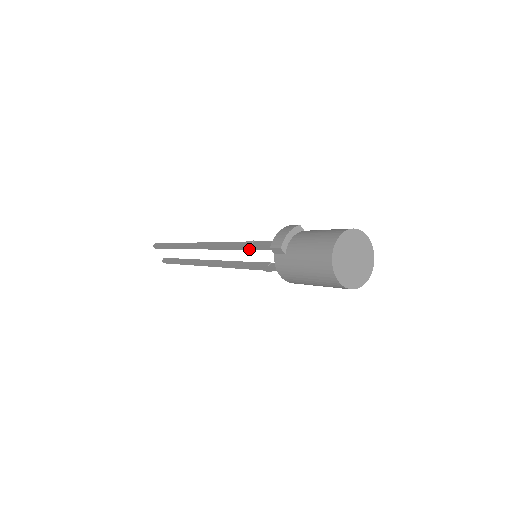
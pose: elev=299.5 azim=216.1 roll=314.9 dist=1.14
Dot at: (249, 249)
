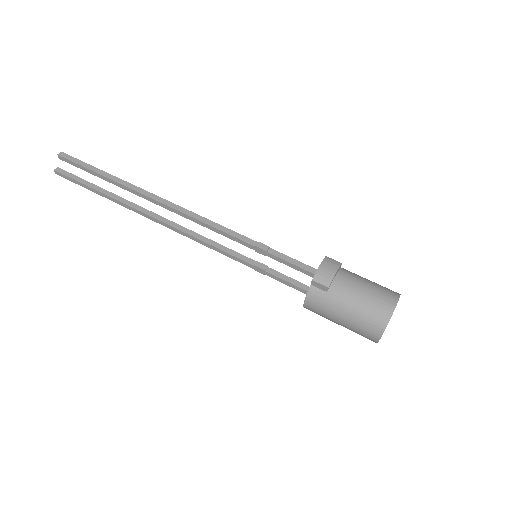
Dot at: (258, 251)
